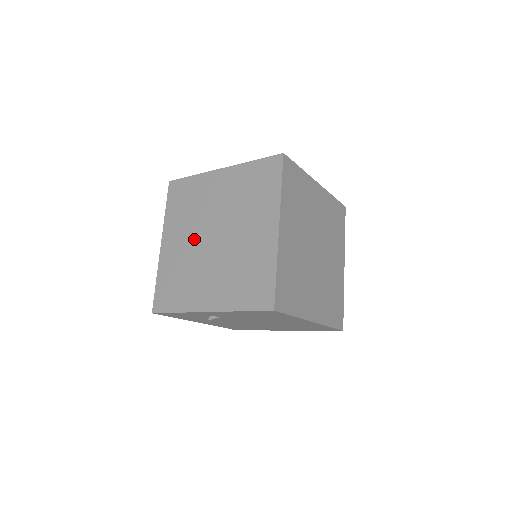
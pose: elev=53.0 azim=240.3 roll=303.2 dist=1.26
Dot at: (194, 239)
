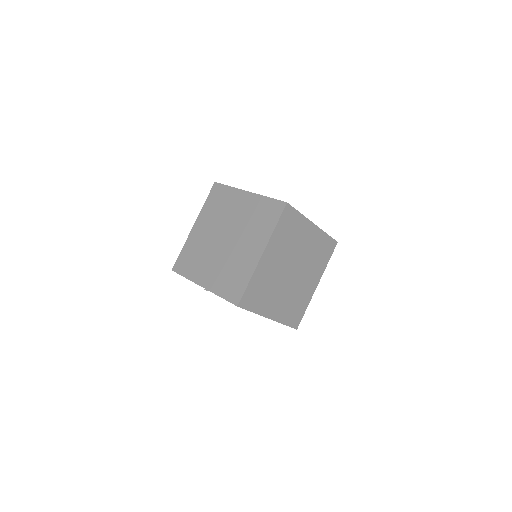
Dot at: (213, 233)
